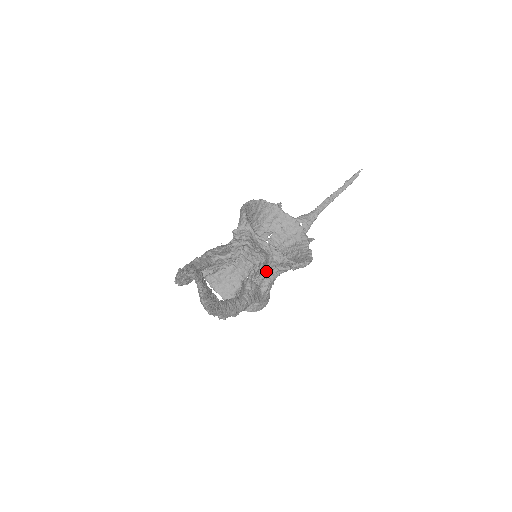
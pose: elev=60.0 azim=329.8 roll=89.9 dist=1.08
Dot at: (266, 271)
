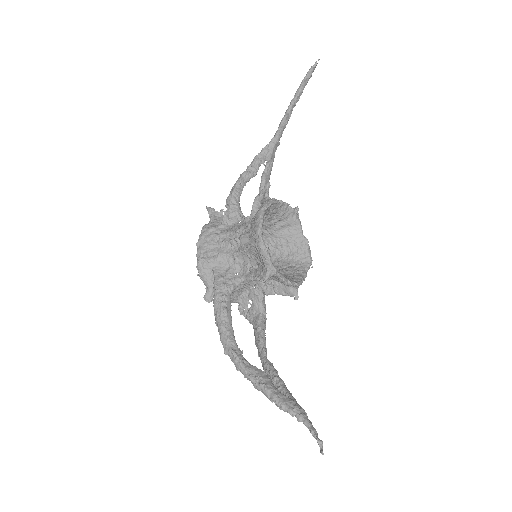
Dot at: occluded
